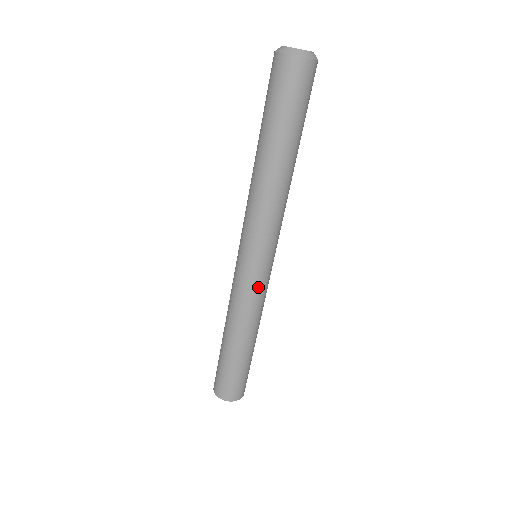
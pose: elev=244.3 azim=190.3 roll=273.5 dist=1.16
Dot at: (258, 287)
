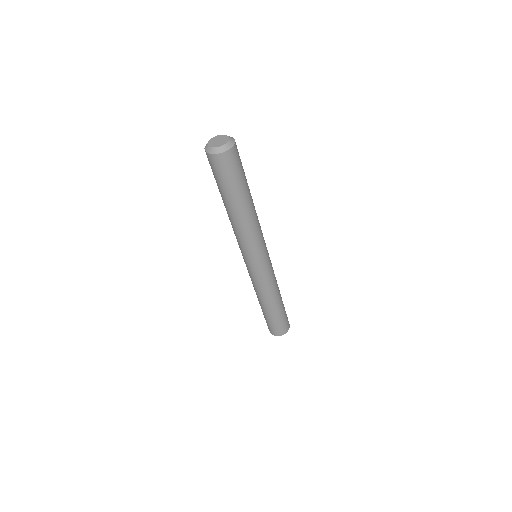
Dot at: (271, 270)
